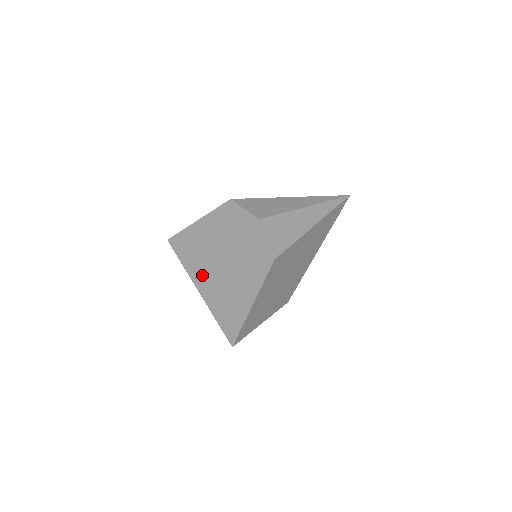
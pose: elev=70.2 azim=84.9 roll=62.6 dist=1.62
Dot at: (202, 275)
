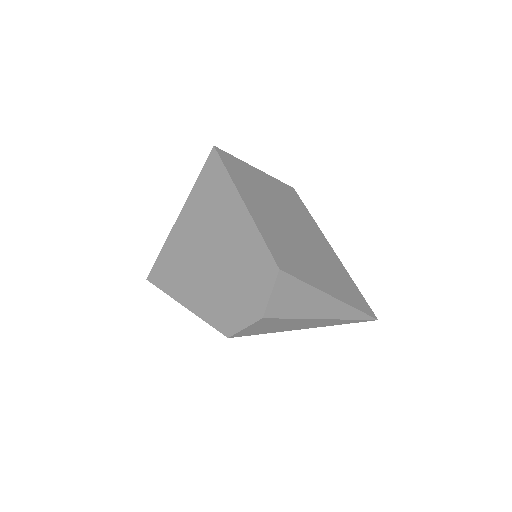
Dot at: (191, 226)
